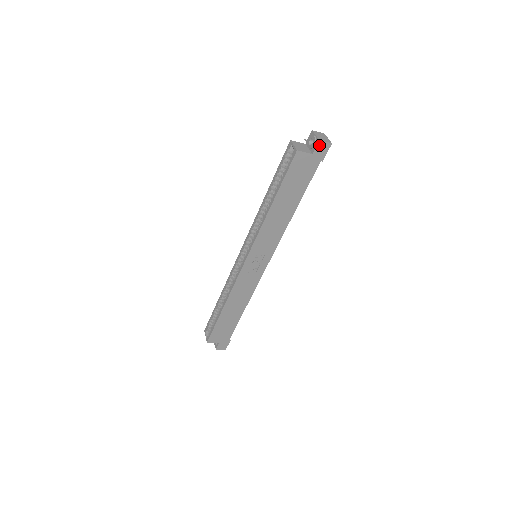
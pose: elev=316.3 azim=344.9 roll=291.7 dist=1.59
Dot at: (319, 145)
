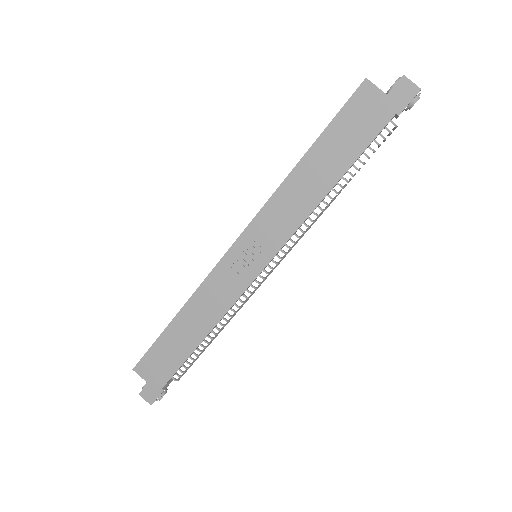
Dot at: (401, 84)
